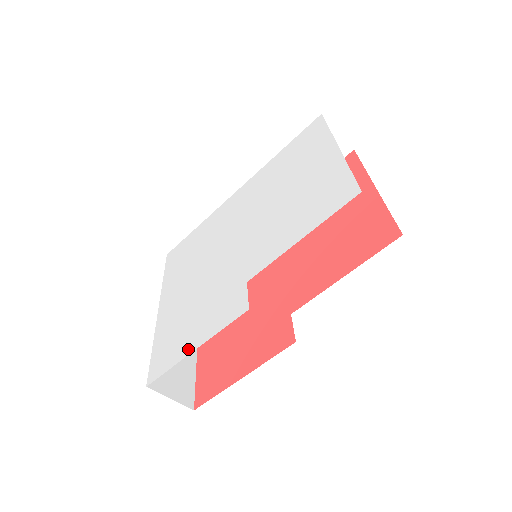
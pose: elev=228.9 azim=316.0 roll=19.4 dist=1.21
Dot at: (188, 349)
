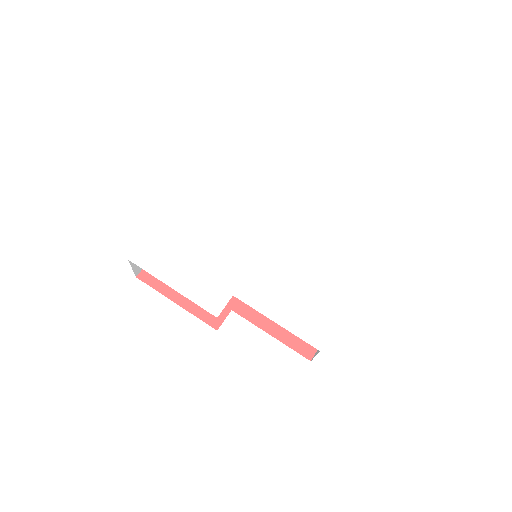
Dot at: (170, 280)
